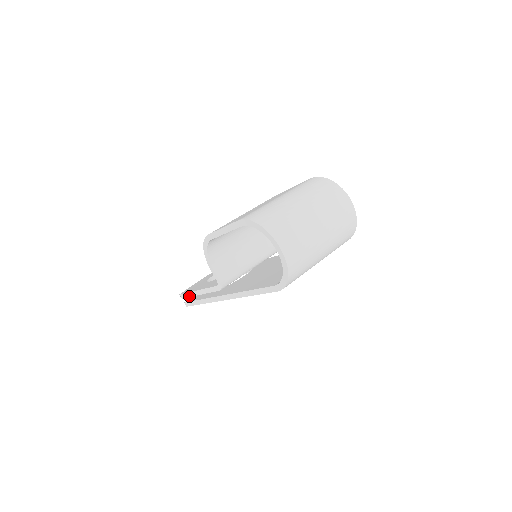
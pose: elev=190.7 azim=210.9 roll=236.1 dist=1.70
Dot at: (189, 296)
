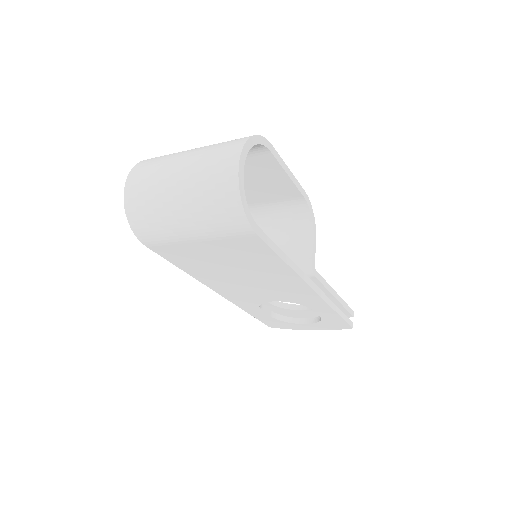
Dot at: occluded
